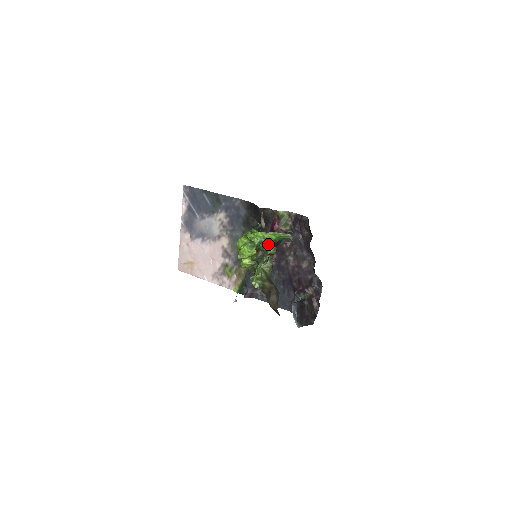
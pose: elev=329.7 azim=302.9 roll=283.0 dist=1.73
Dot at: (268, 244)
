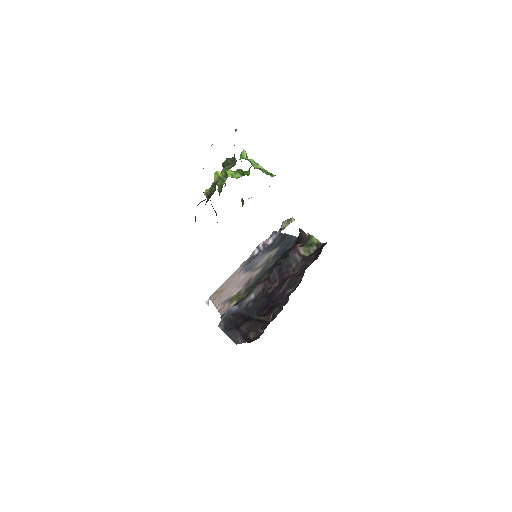
Dot at: occluded
